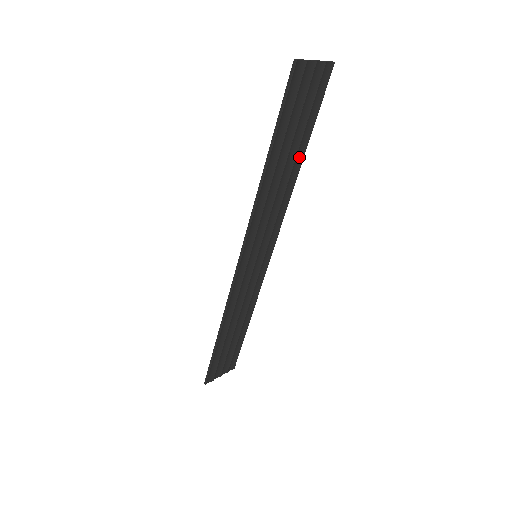
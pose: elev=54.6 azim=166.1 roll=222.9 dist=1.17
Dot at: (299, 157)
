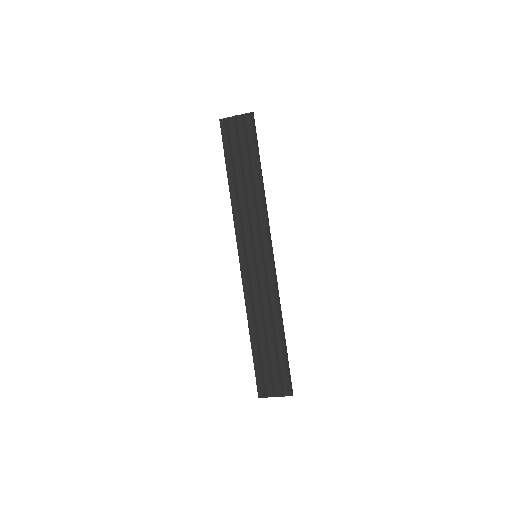
Dot at: (258, 175)
